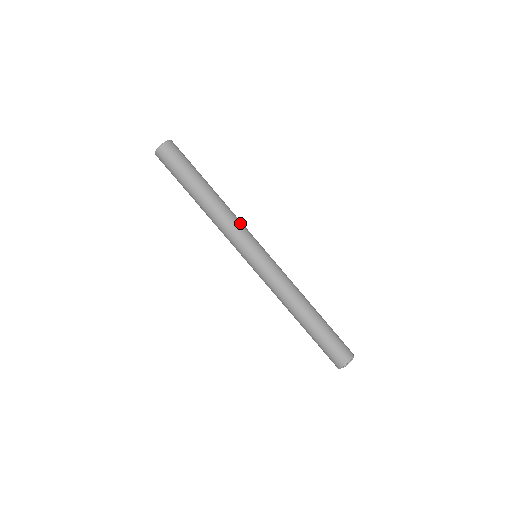
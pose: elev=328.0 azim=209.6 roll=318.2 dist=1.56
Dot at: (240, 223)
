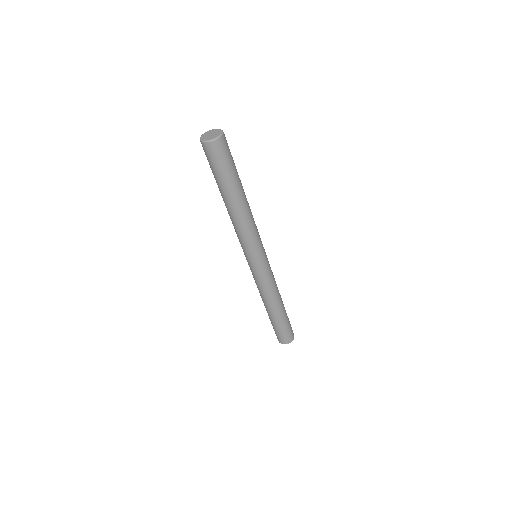
Dot at: (254, 233)
